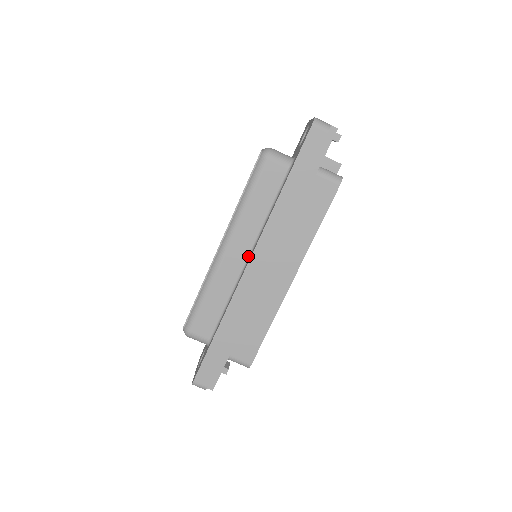
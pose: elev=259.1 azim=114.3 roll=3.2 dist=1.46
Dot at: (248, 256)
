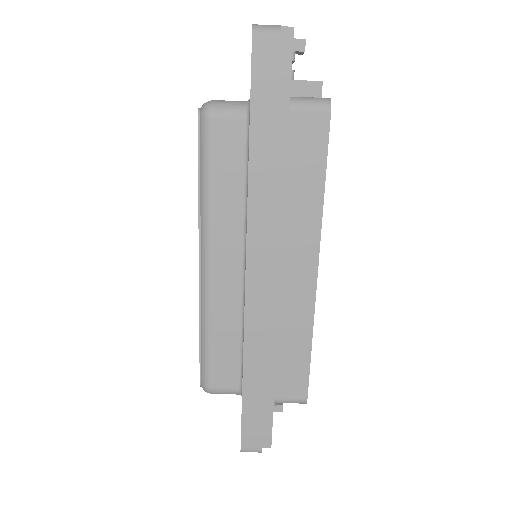
Dot at: (243, 264)
